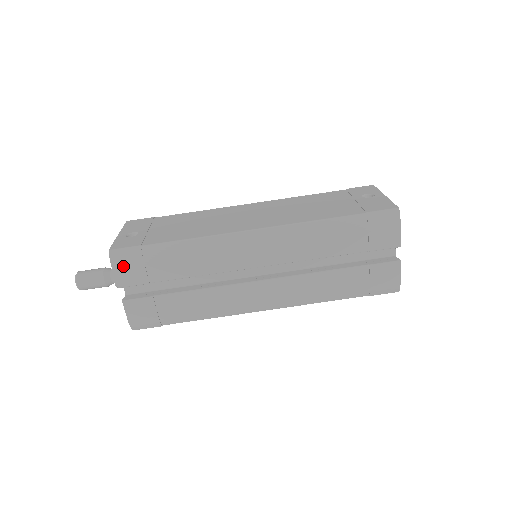
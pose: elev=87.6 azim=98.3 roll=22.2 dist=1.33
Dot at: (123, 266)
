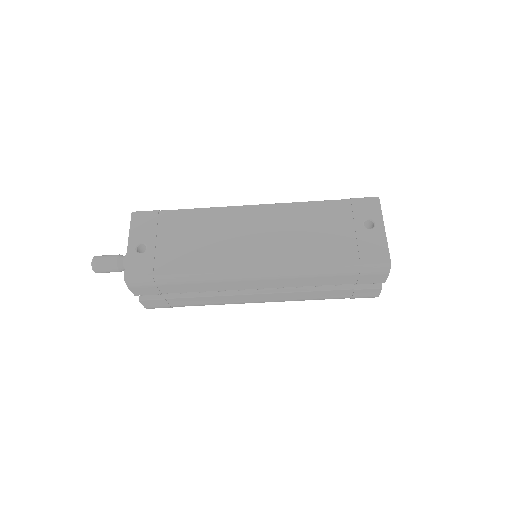
Dot at: (138, 287)
